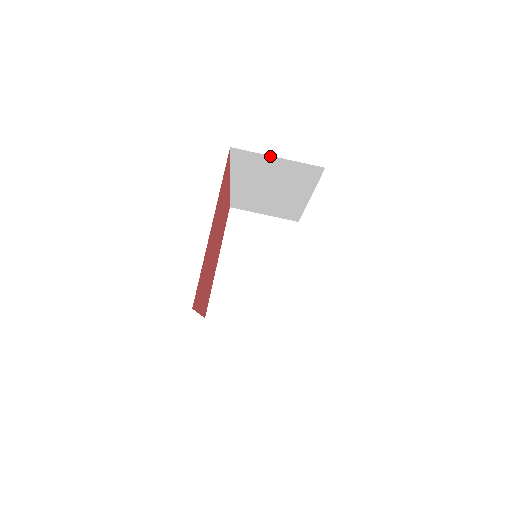
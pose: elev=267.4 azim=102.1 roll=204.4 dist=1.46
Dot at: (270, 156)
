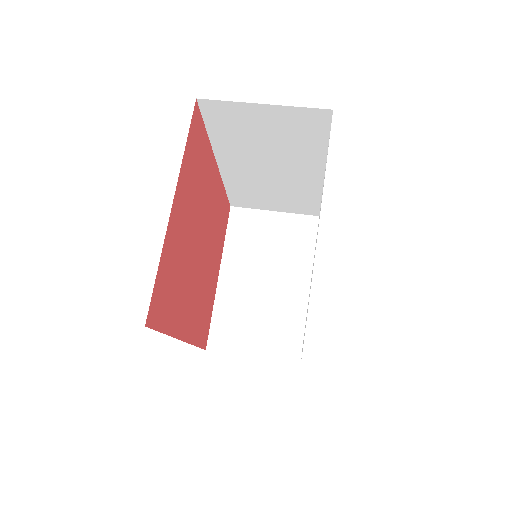
Dot at: (252, 104)
